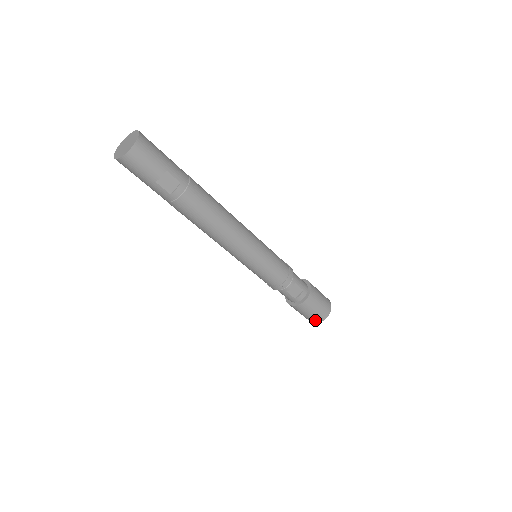
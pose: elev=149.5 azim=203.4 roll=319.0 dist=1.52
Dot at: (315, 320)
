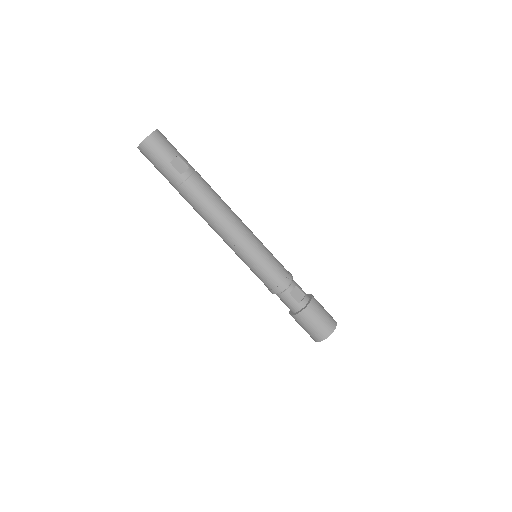
Dot at: (323, 334)
